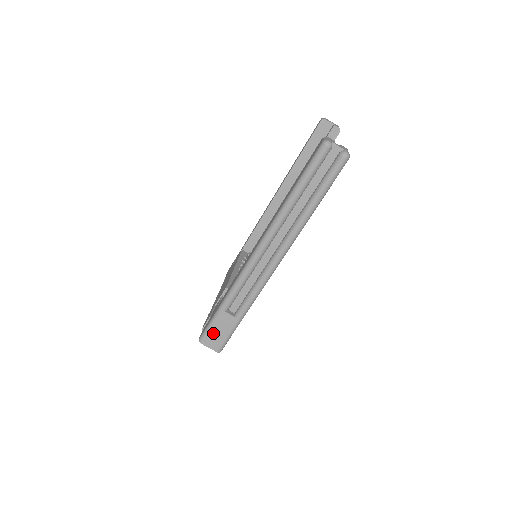
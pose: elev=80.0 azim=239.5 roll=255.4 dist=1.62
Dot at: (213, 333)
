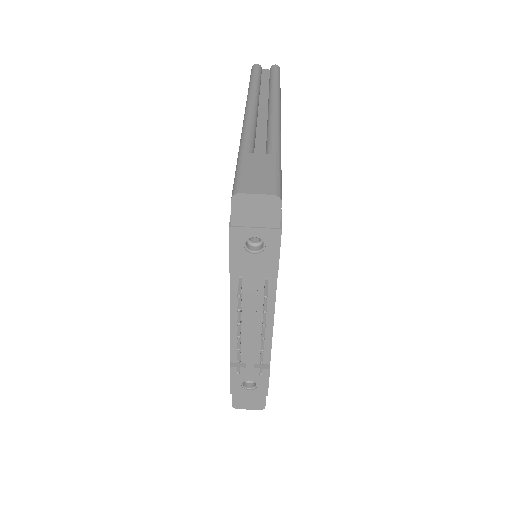
Dot at: (249, 177)
